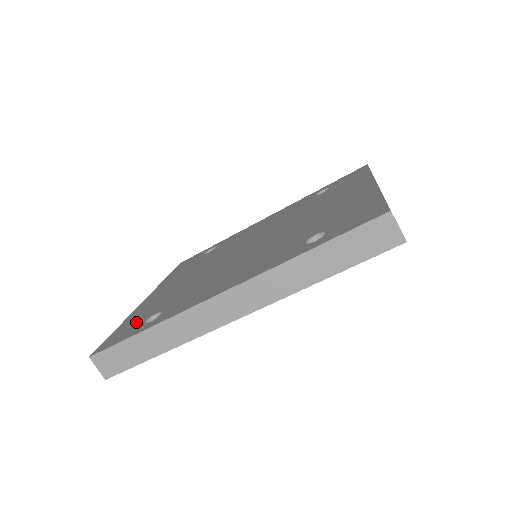
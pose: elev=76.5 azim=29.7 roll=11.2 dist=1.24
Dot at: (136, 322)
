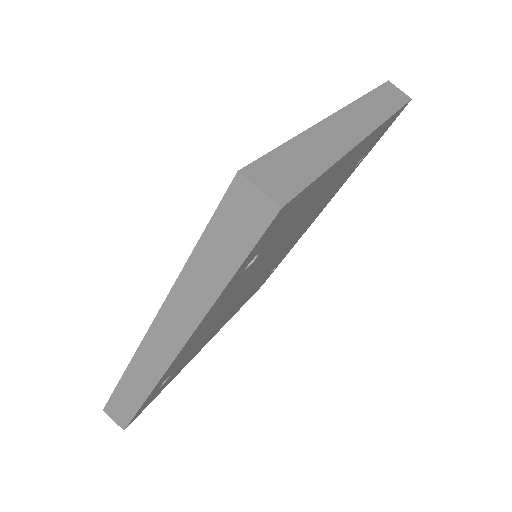
Dot at: occluded
